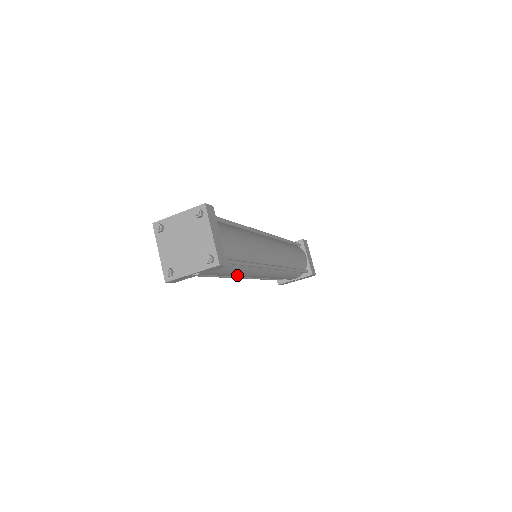
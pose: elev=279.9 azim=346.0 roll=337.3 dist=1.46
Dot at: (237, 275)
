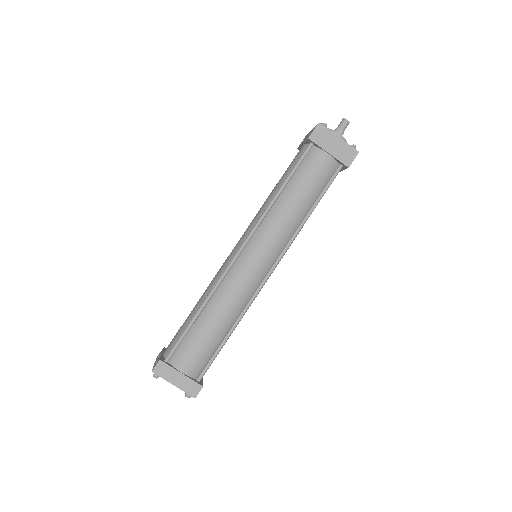
Dot at: occluded
